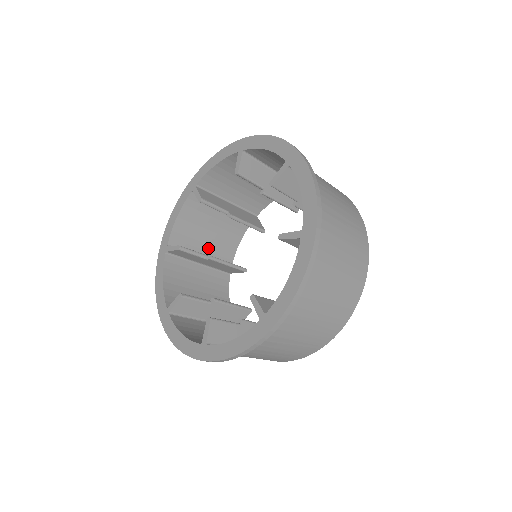
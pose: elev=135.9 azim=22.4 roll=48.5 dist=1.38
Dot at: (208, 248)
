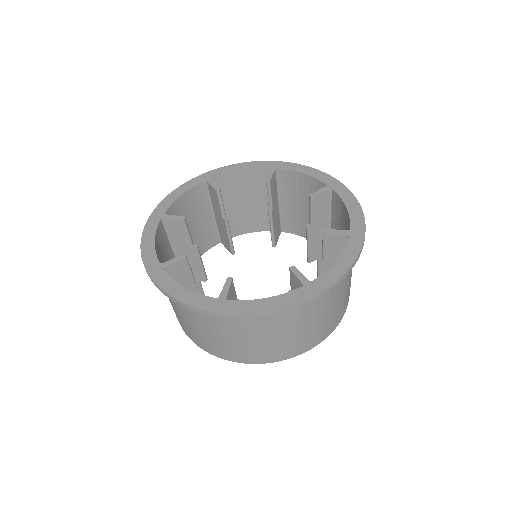
Dot at: occluded
